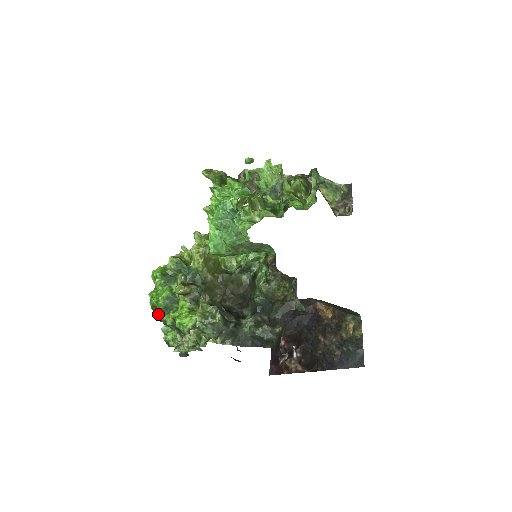
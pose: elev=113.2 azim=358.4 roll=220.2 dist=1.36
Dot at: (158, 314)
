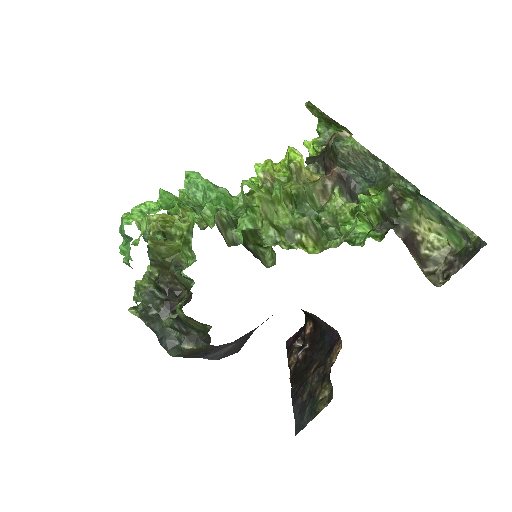
Dot at: occluded
